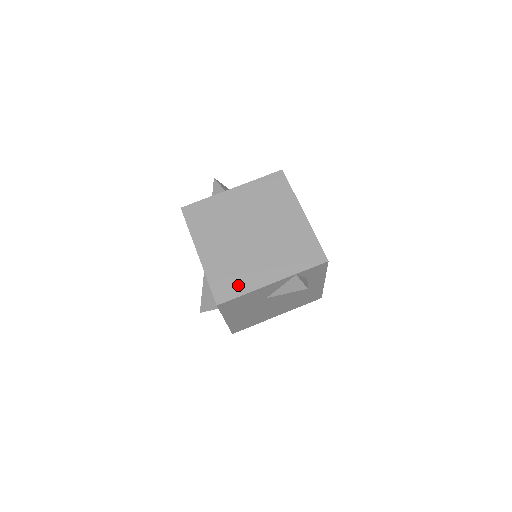
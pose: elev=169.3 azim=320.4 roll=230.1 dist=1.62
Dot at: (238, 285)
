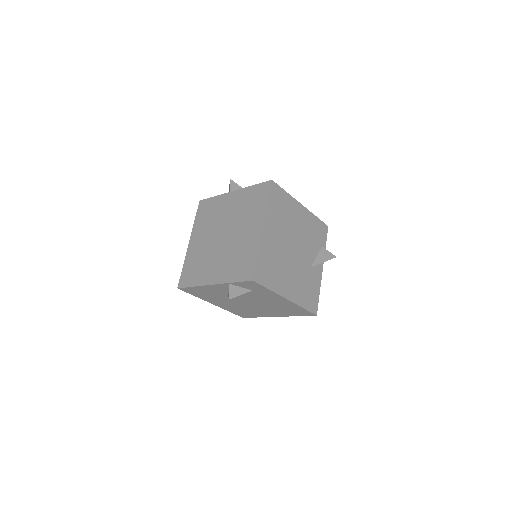
Dot at: (194, 277)
